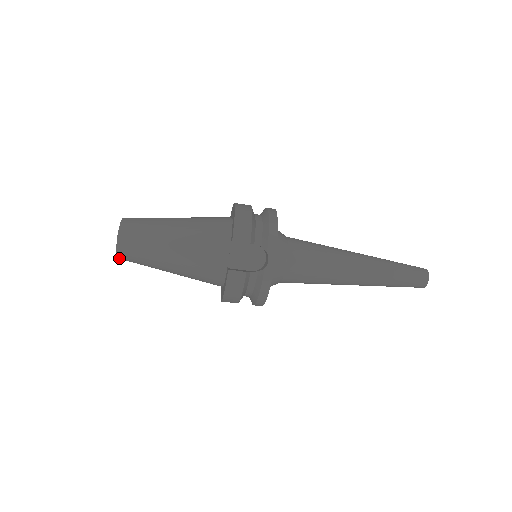
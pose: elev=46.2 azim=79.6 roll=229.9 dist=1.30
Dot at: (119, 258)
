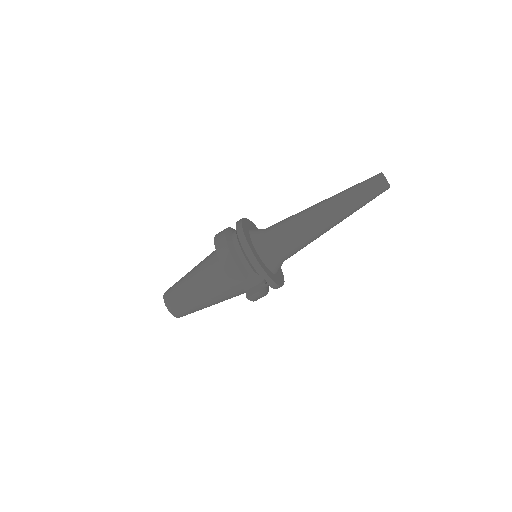
Dot at: occluded
